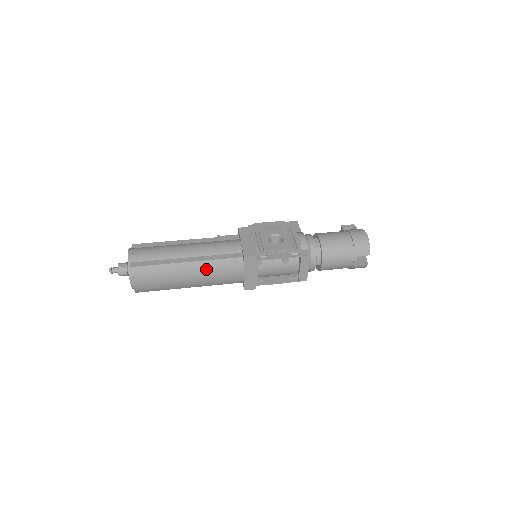
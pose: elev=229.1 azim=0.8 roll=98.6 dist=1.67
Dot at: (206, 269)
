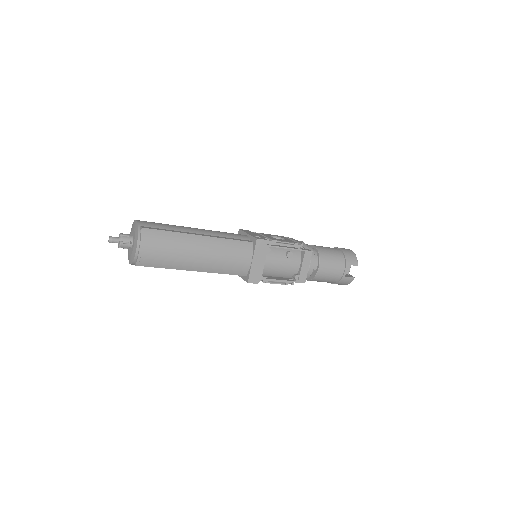
Dot at: (218, 247)
